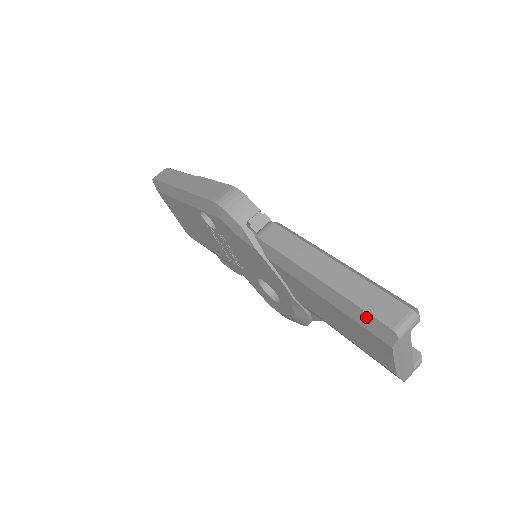
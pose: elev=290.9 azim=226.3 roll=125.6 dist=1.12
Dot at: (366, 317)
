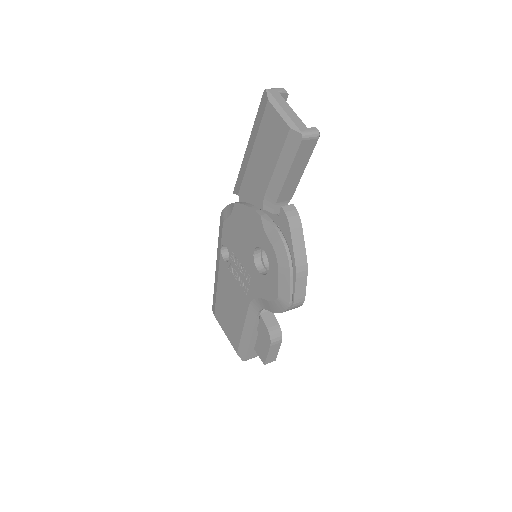
Dot at: (259, 112)
